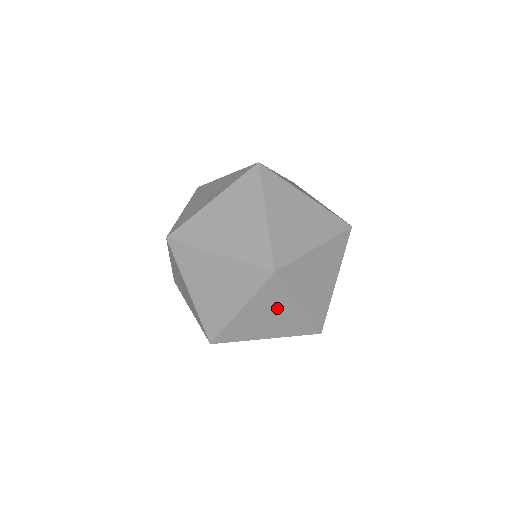
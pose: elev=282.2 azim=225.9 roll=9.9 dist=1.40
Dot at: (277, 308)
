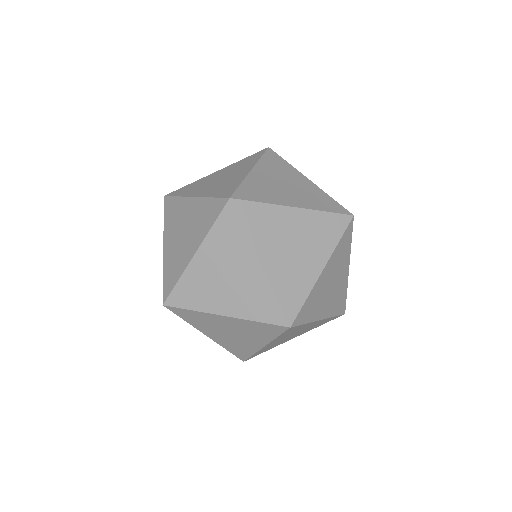
Dot at: (283, 229)
